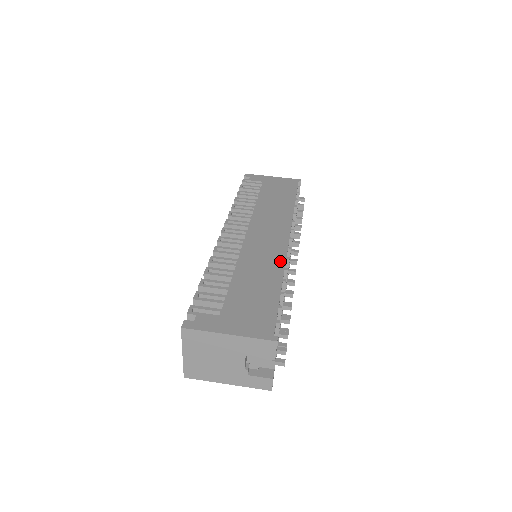
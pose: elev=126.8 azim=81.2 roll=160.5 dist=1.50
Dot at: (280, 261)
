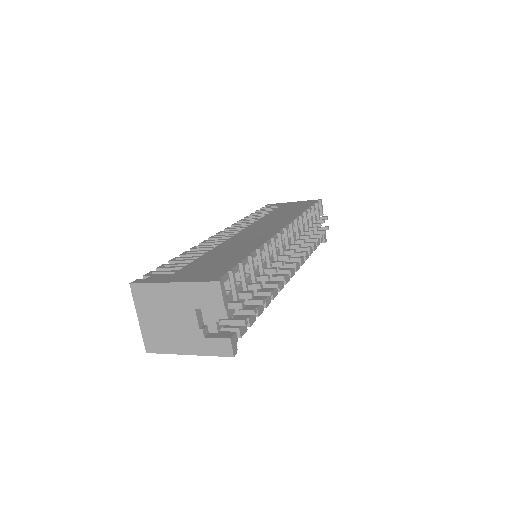
Dot at: (263, 240)
